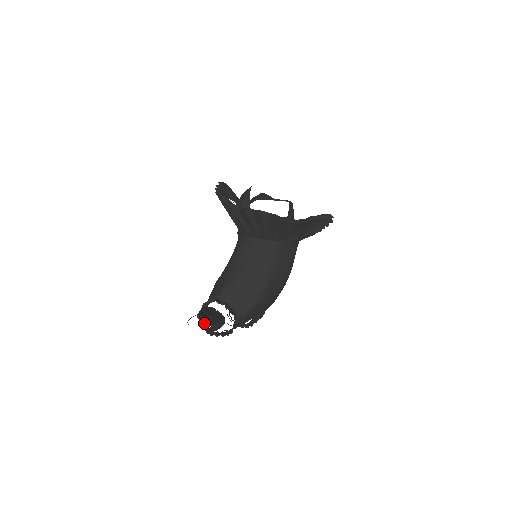
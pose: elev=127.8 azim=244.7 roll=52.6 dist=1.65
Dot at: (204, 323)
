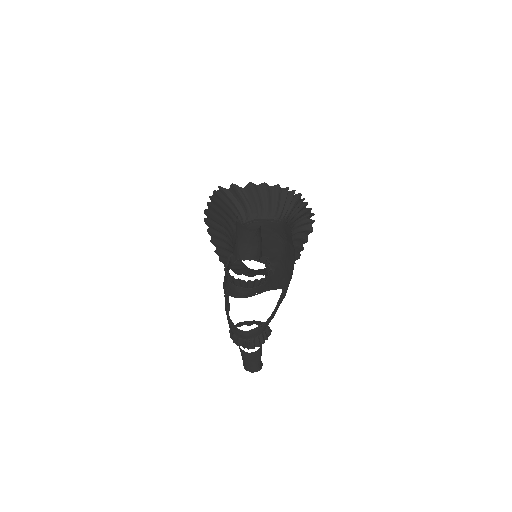
Dot at: (232, 279)
